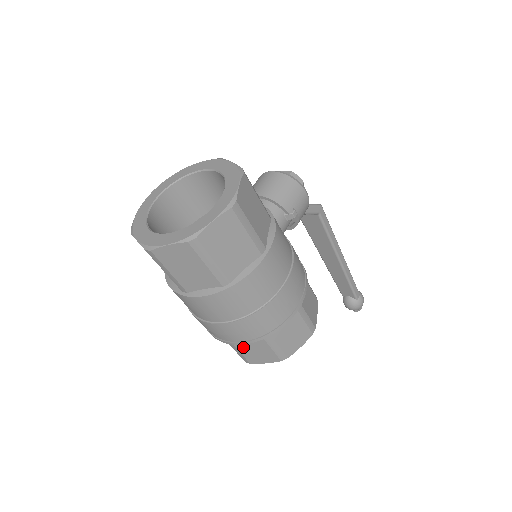
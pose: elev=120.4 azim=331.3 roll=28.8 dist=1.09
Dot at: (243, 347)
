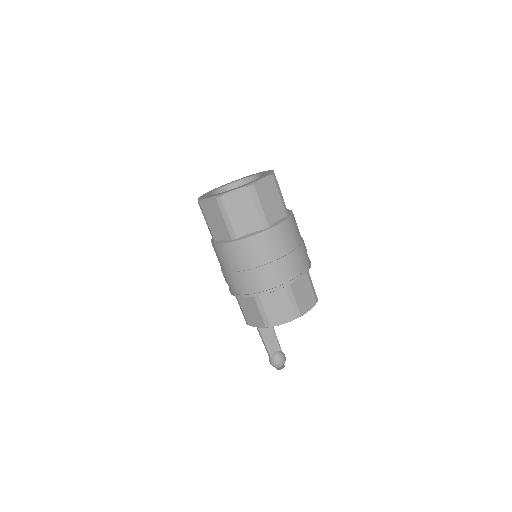
Dot at: (297, 291)
